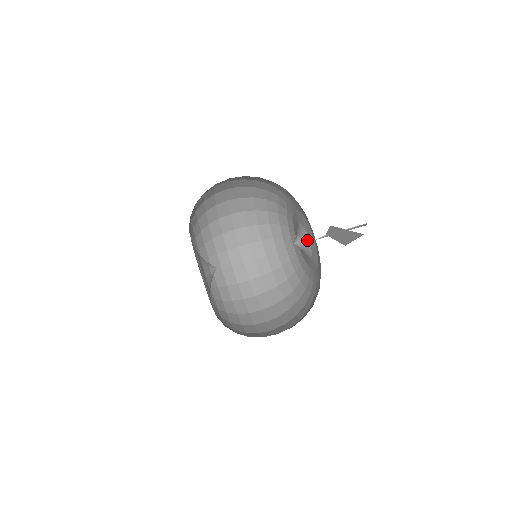
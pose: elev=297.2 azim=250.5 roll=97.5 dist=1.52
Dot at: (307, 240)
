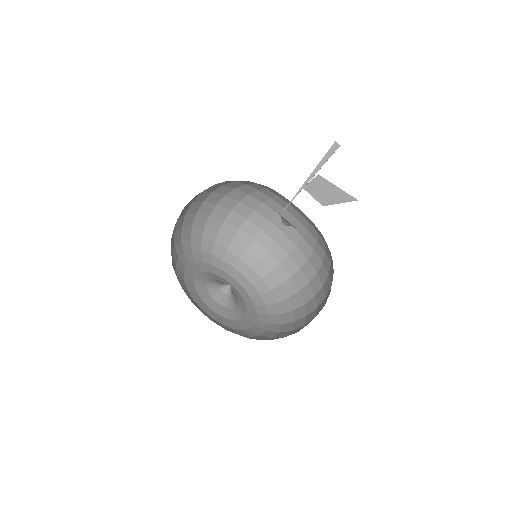
Dot at: occluded
